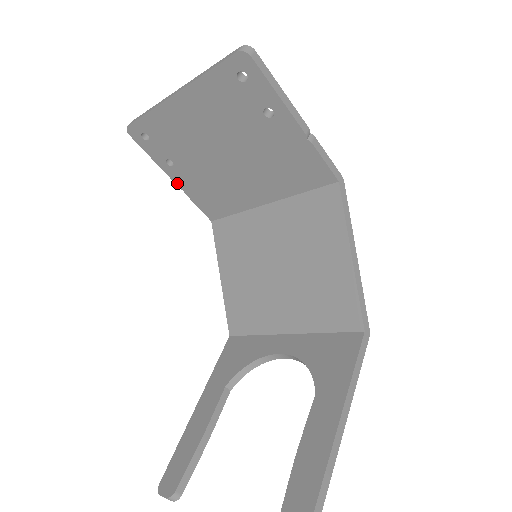
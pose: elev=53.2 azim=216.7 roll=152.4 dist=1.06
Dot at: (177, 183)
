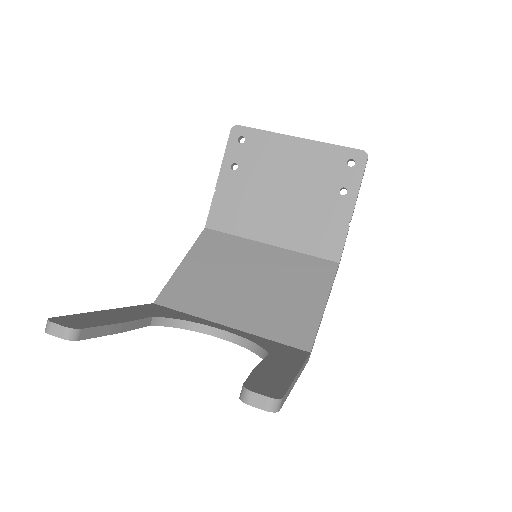
Dot at: (219, 182)
